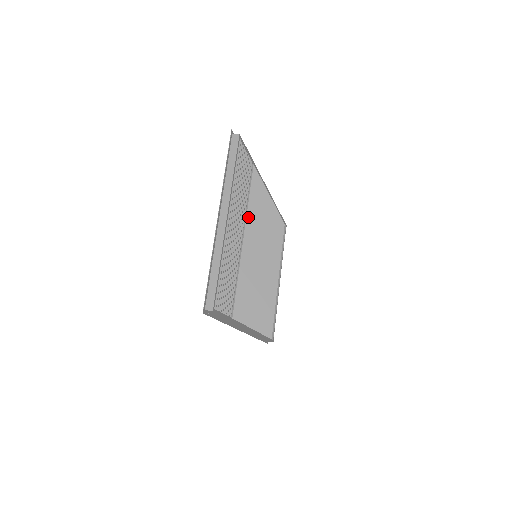
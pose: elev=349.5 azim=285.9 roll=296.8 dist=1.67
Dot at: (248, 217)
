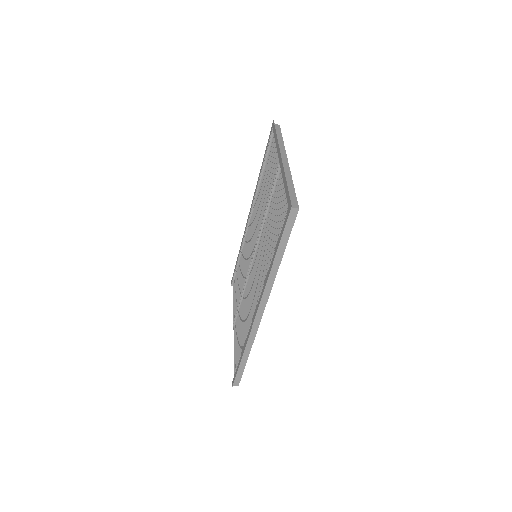
Dot at: occluded
